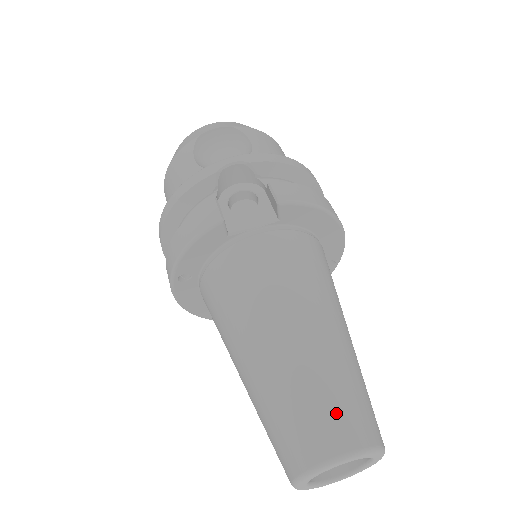
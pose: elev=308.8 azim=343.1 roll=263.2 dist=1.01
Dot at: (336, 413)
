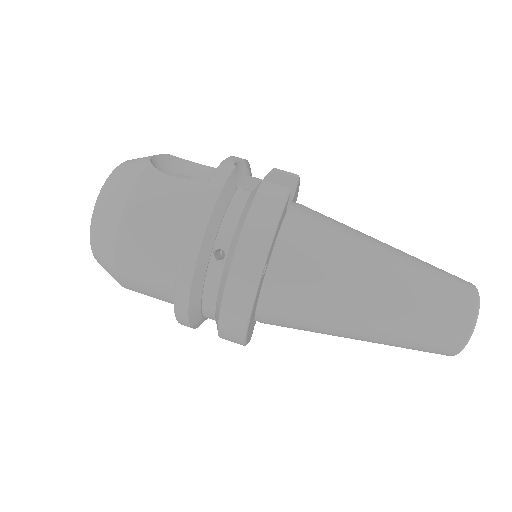
Dot at: (448, 273)
